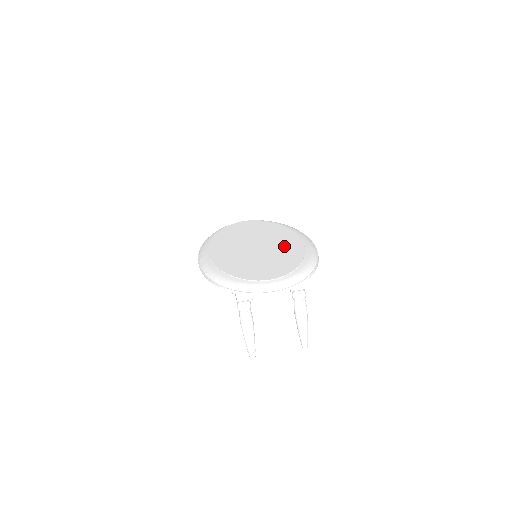
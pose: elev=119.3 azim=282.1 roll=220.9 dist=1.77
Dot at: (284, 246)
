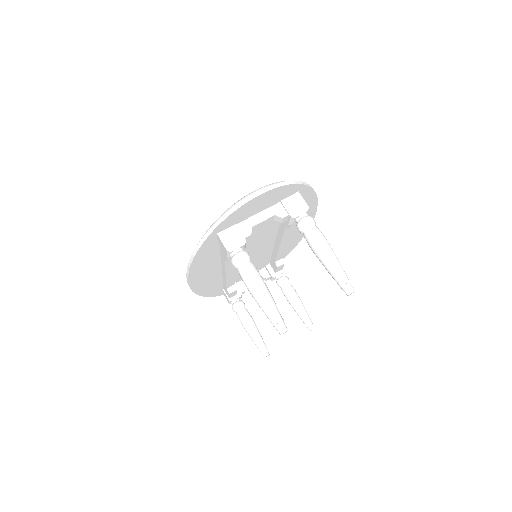
Dot at: occluded
